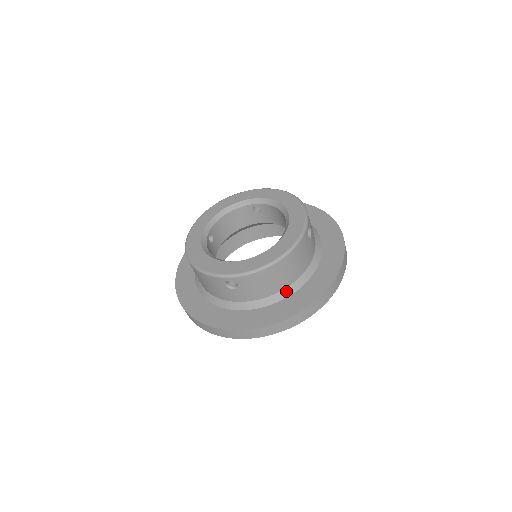
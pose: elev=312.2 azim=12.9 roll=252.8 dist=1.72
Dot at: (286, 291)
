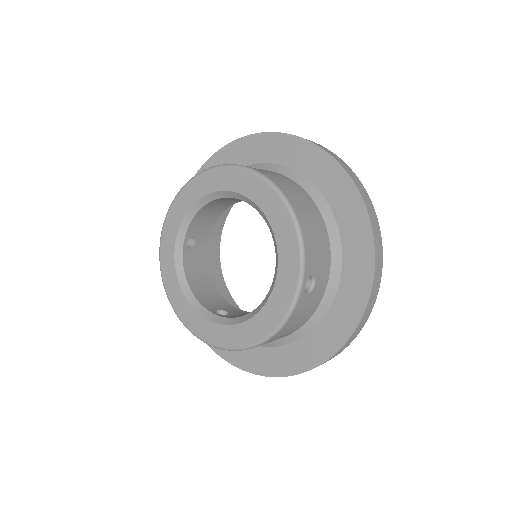
Dot at: (288, 338)
